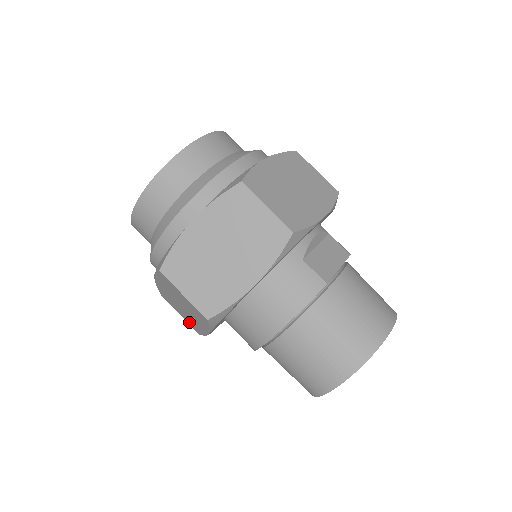
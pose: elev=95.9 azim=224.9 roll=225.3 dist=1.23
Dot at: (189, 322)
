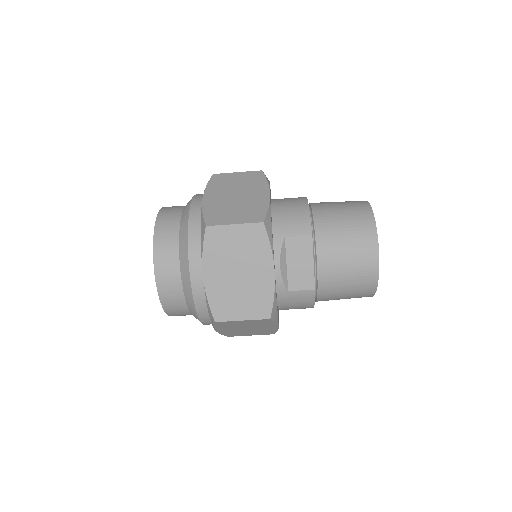
Dot at: occluded
